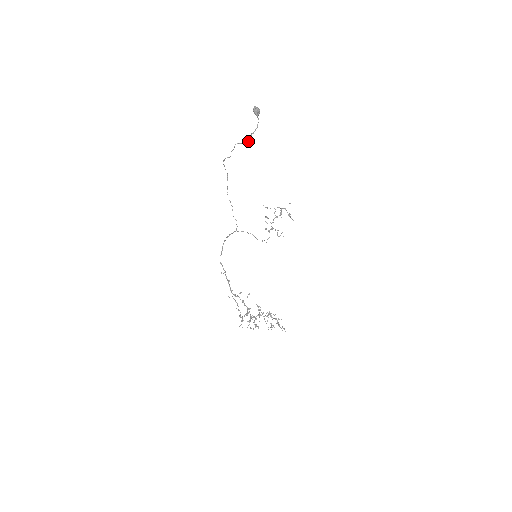
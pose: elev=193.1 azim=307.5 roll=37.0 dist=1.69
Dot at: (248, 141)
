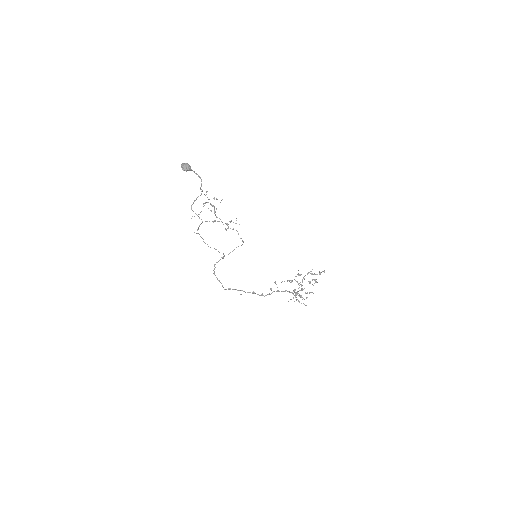
Dot at: occluded
